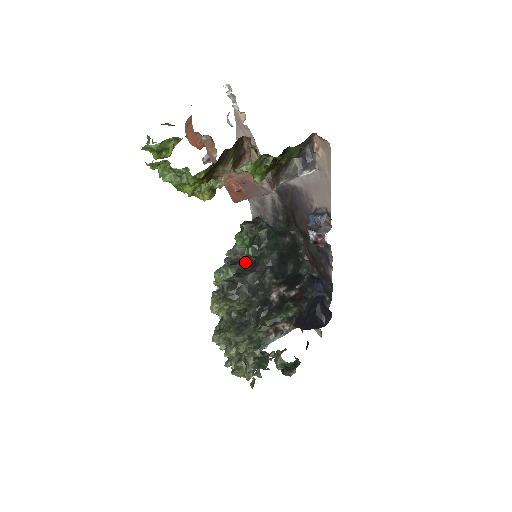
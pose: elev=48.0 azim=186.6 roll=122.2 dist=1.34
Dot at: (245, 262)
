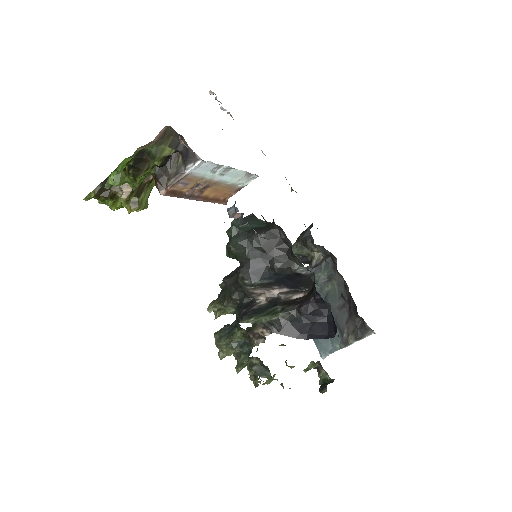
Dot at: occluded
